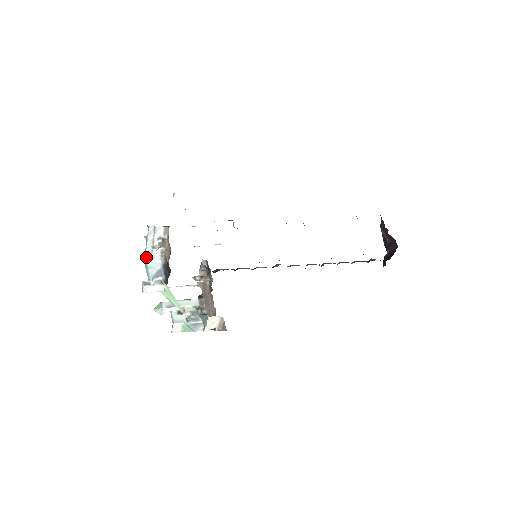
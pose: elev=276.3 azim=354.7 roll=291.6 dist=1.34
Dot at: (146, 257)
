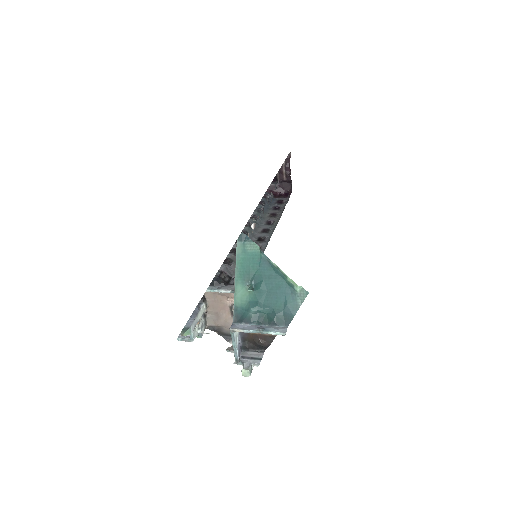
Dot at: (237, 331)
